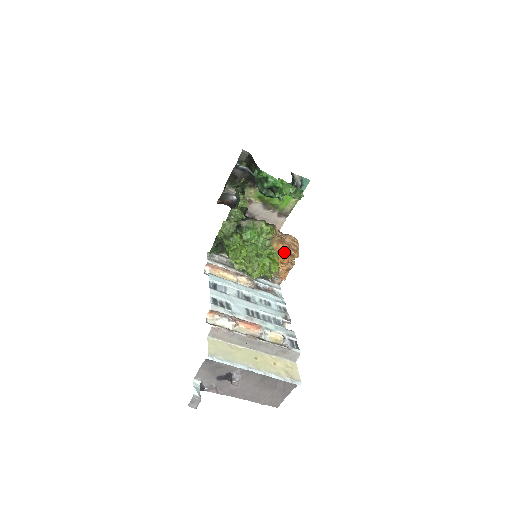
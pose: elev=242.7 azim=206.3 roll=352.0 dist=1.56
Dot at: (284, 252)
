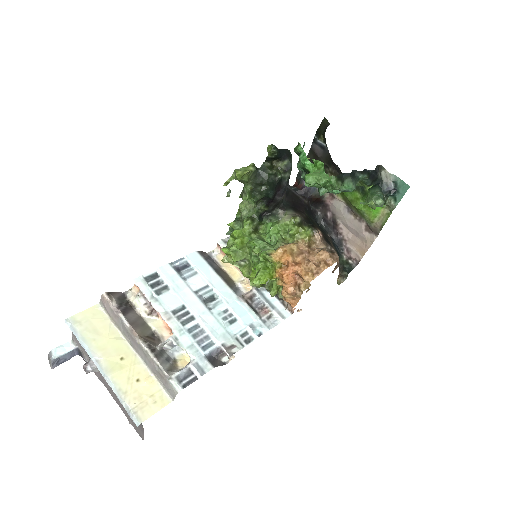
Dot at: (288, 266)
